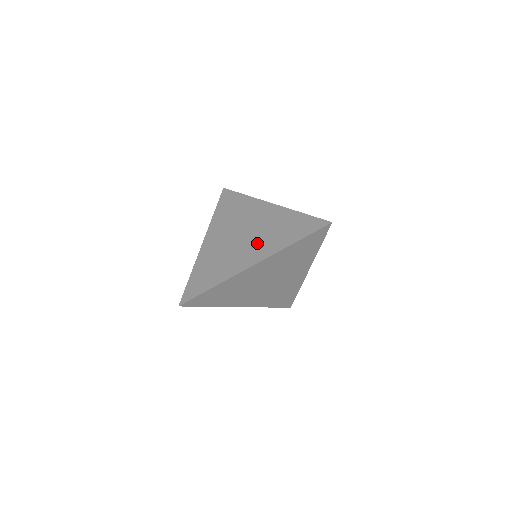
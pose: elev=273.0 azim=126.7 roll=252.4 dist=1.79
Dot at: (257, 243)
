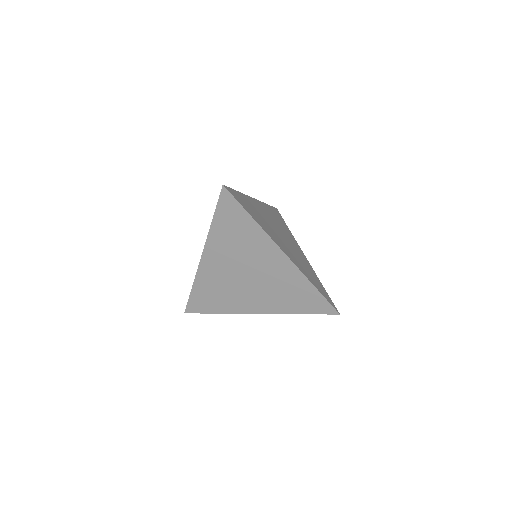
Dot at: occluded
